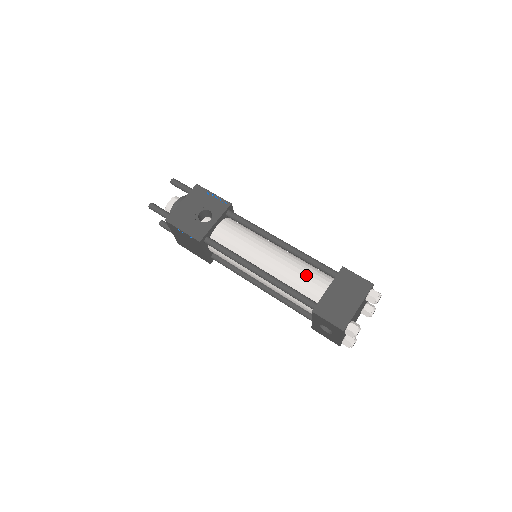
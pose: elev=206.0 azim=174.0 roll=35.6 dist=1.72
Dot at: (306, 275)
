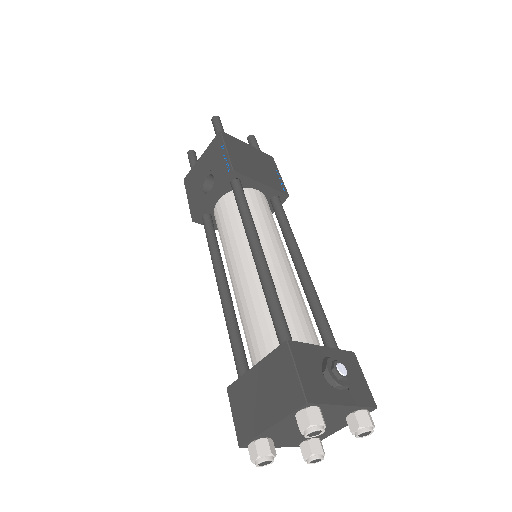
Dot at: (256, 324)
